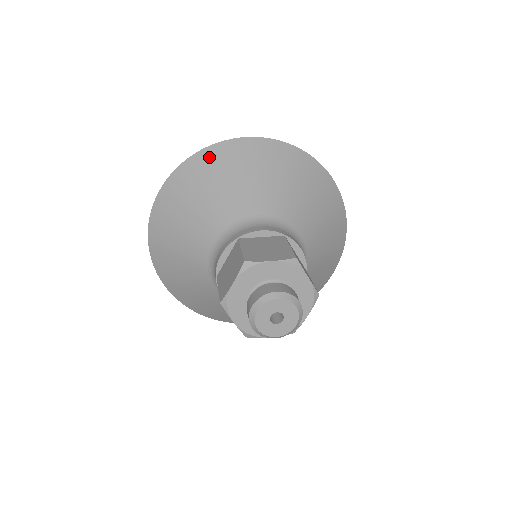
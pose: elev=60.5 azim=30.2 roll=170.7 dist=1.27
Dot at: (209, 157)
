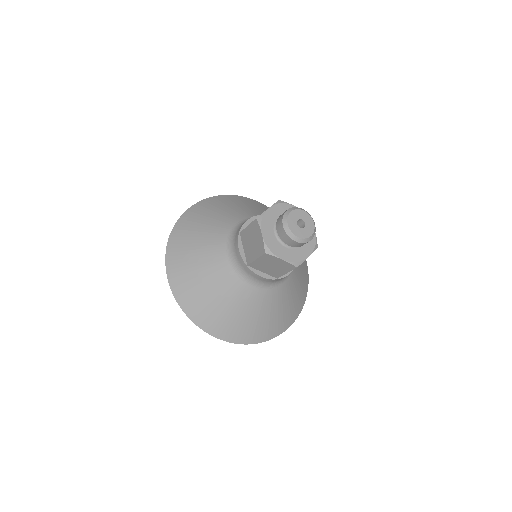
Dot at: (180, 228)
